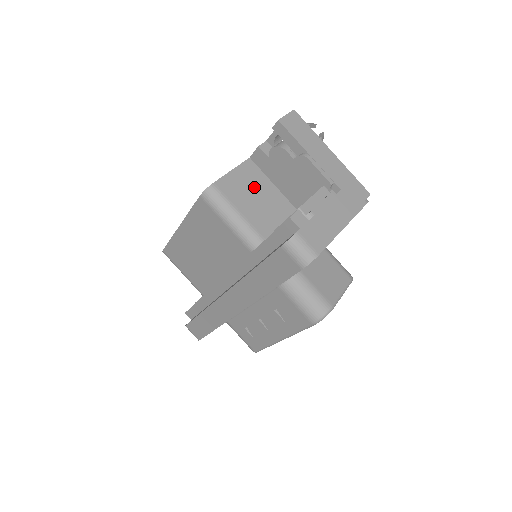
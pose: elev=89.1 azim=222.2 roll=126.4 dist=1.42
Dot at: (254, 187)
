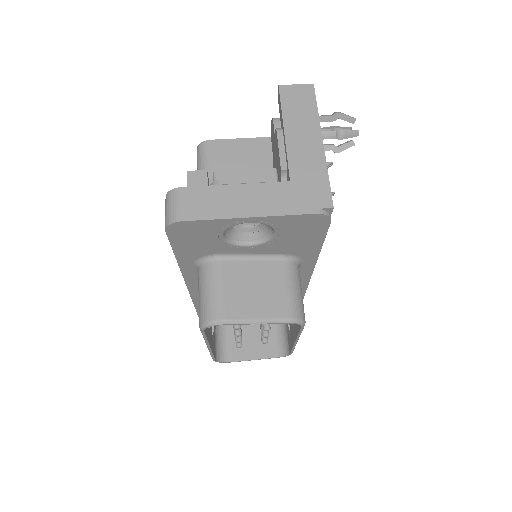
Dot at: (251, 163)
